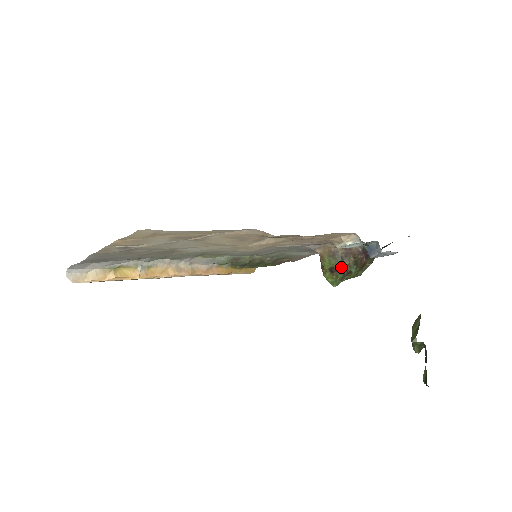
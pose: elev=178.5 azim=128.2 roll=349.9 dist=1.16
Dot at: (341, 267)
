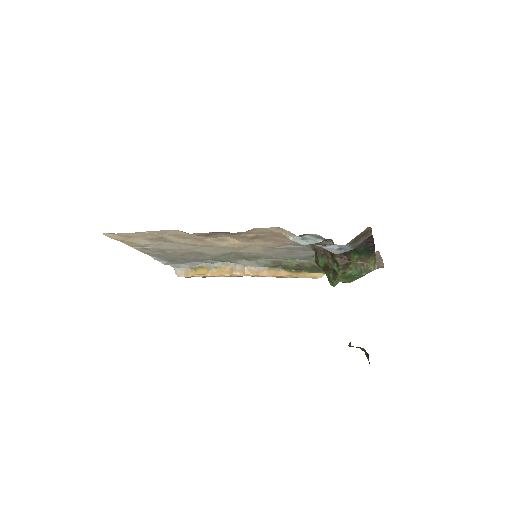
Dot at: (323, 265)
